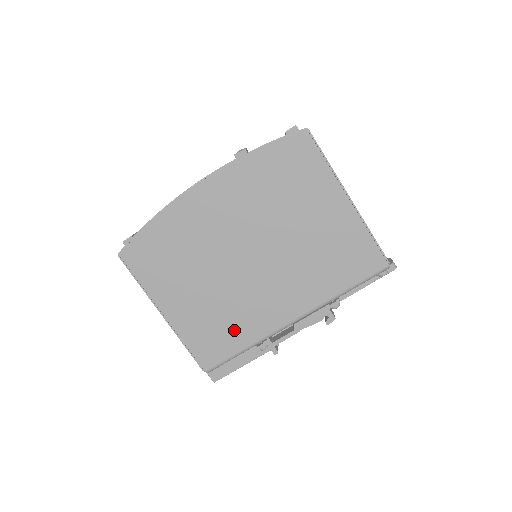
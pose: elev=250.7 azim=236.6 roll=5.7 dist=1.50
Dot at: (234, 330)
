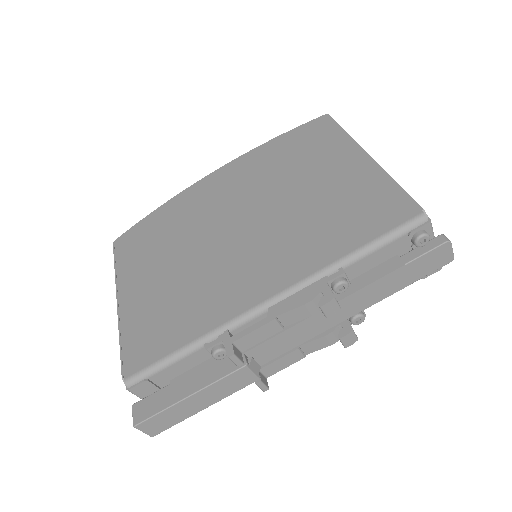
Dot at: (186, 316)
